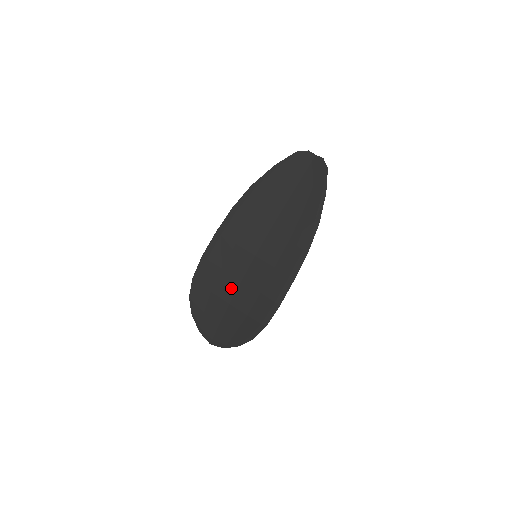
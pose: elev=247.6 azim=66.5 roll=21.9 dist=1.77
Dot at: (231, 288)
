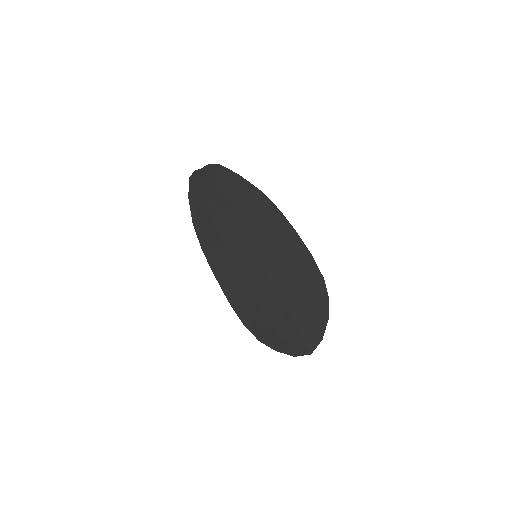
Dot at: (272, 294)
